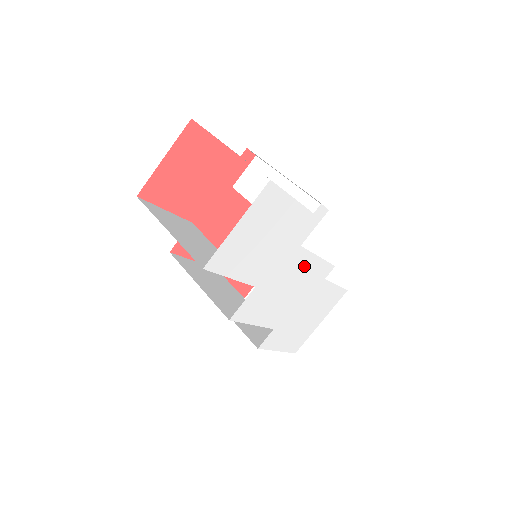
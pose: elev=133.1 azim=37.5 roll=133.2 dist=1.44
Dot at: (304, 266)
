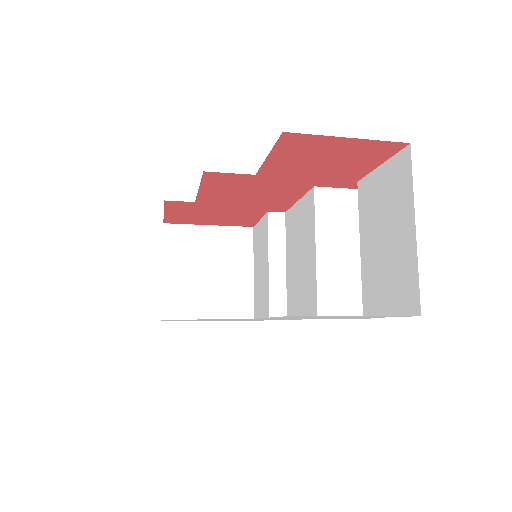
Dot at: occluded
